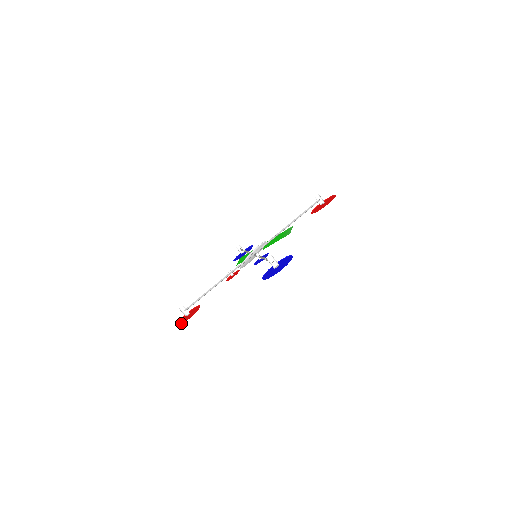
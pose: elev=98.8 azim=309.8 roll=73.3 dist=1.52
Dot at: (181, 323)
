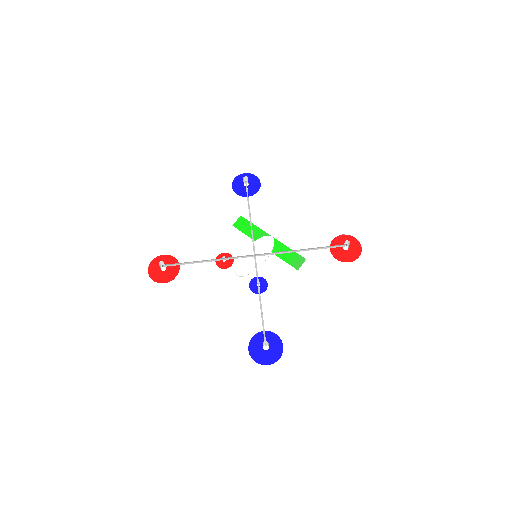
Dot at: (154, 278)
